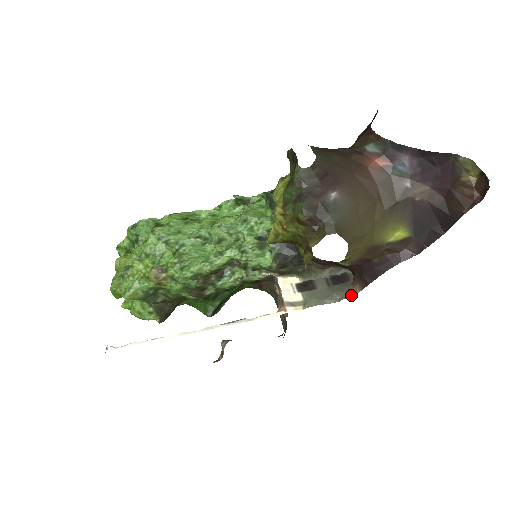
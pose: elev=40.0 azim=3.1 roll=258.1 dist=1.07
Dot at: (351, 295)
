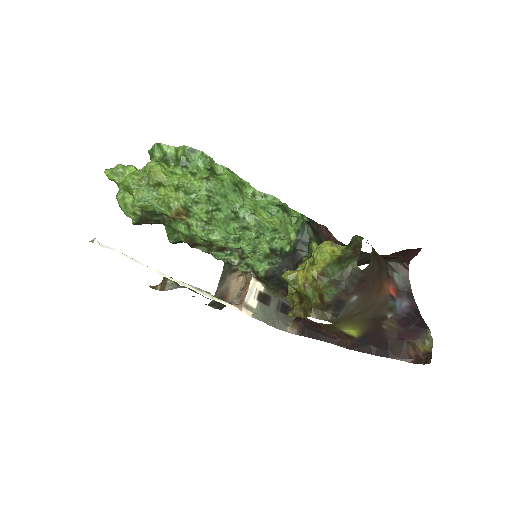
Dot at: (286, 331)
